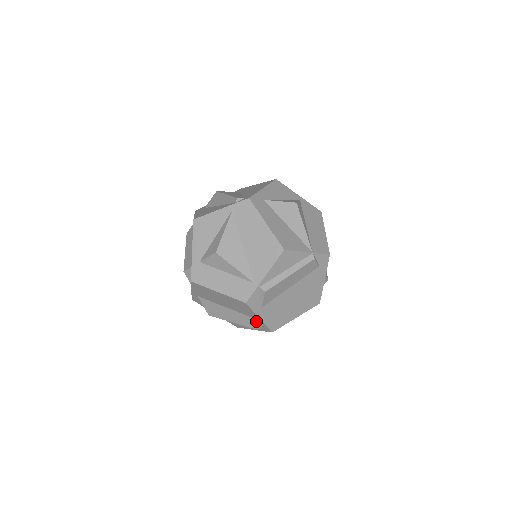
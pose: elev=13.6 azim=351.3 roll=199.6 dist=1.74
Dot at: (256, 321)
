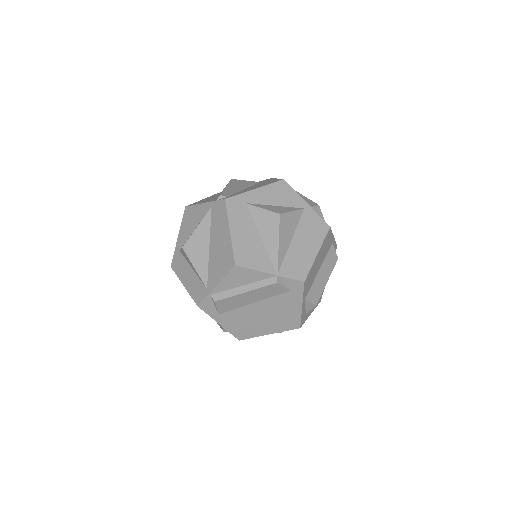
Dot at: occluded
